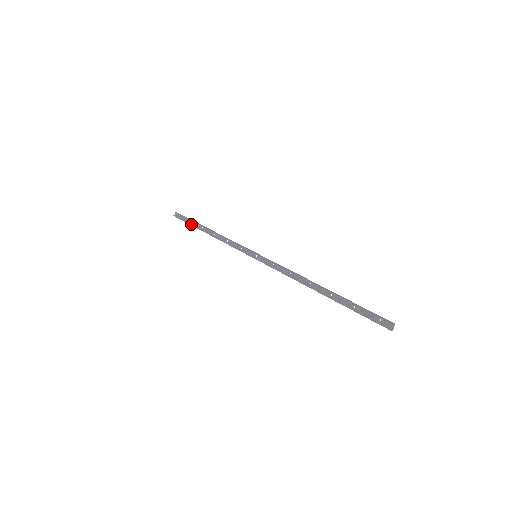
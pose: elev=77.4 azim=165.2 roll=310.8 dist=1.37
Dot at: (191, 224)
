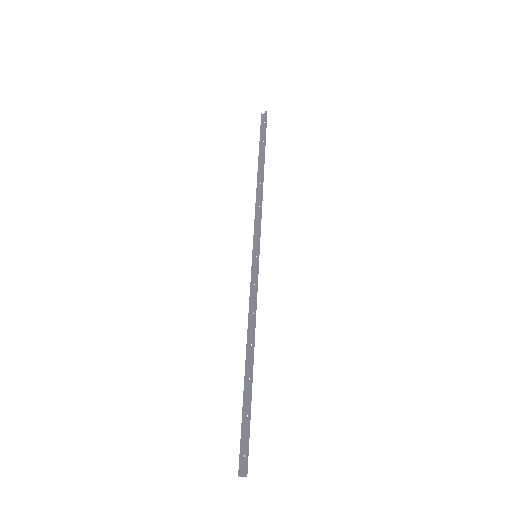
Dot at: (261, 144)
